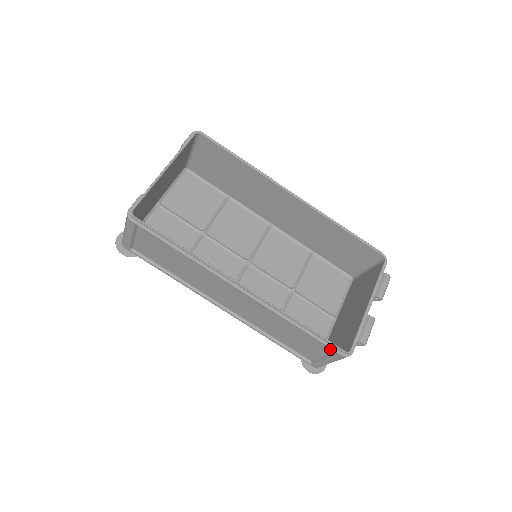
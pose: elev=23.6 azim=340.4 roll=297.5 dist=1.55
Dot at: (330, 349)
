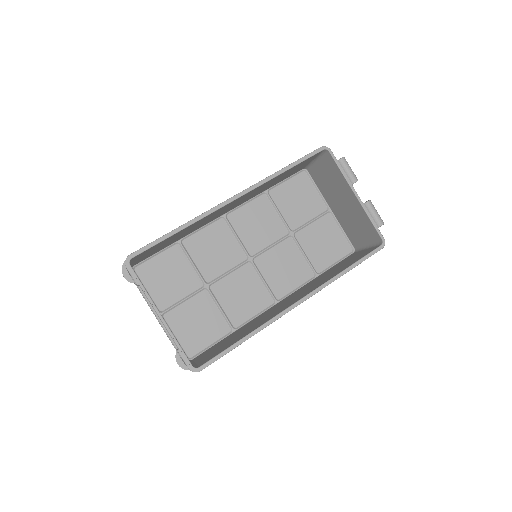
Dot at: occluded
